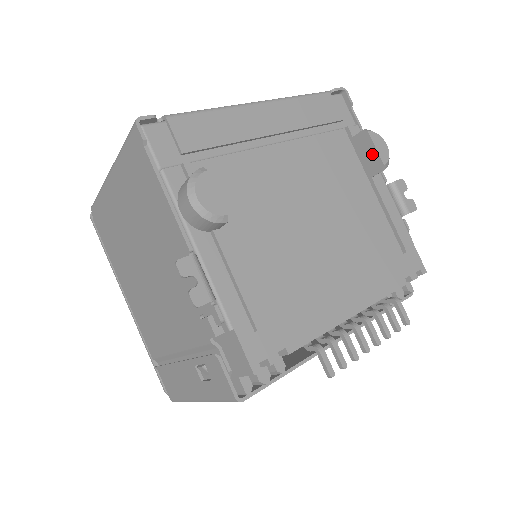
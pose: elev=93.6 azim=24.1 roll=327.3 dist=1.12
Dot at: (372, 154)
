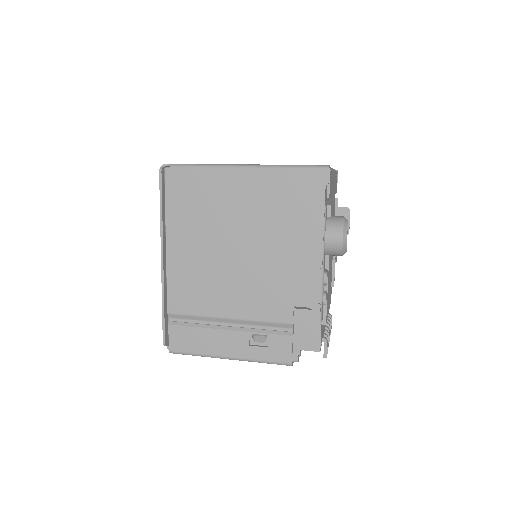
Dot at: occluded
